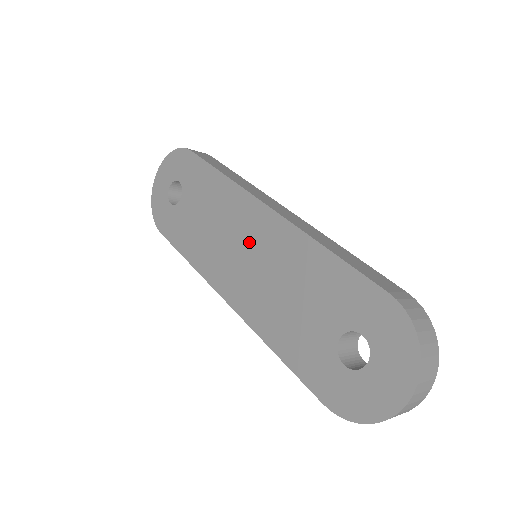
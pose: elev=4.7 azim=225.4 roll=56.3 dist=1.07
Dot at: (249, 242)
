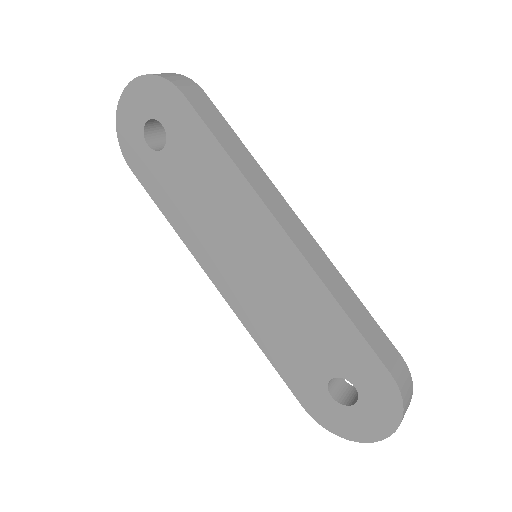
Dot at: (254, 252)
